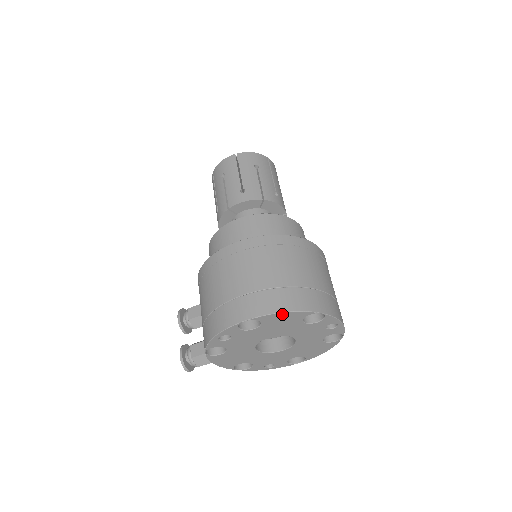
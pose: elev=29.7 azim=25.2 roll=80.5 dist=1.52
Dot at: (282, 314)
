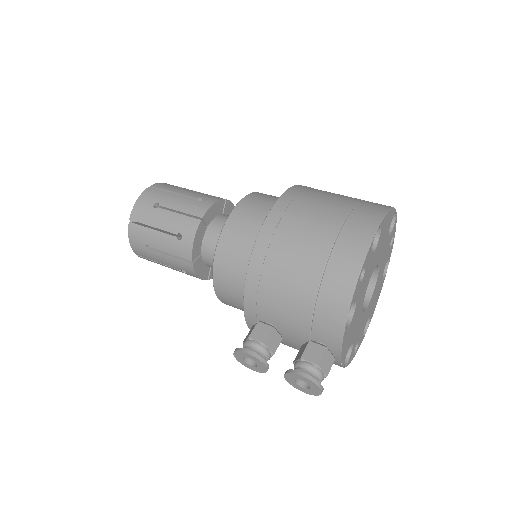
Dot at: (389, 213)
